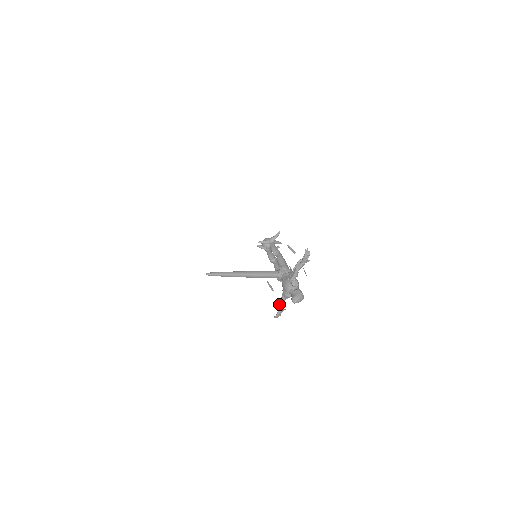
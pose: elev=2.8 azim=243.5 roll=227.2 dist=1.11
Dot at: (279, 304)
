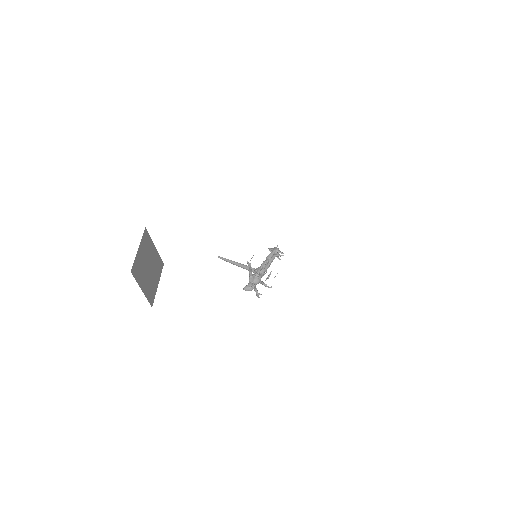
Dot at: (254, 289)
